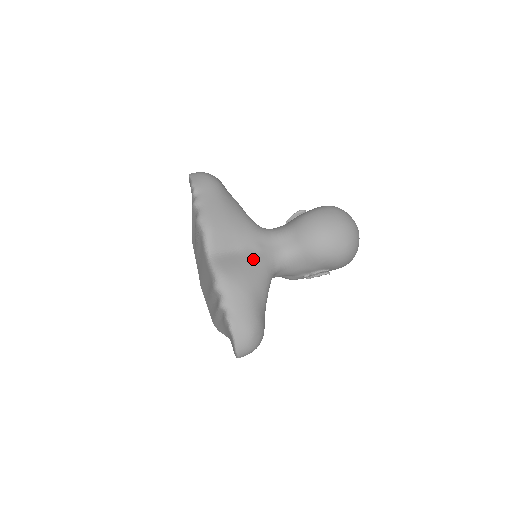
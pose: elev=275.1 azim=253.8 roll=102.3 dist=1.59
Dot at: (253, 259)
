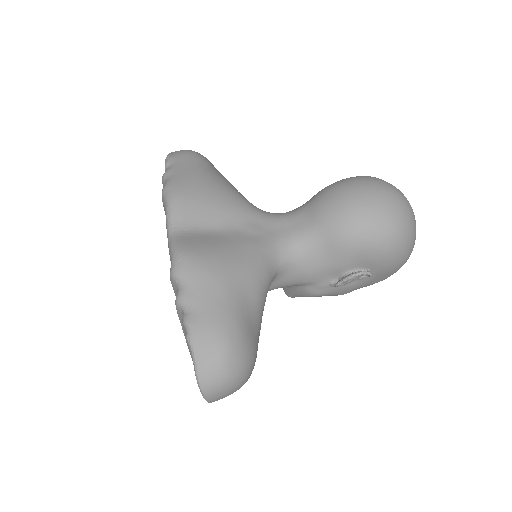
Dot at: (240, 240)
